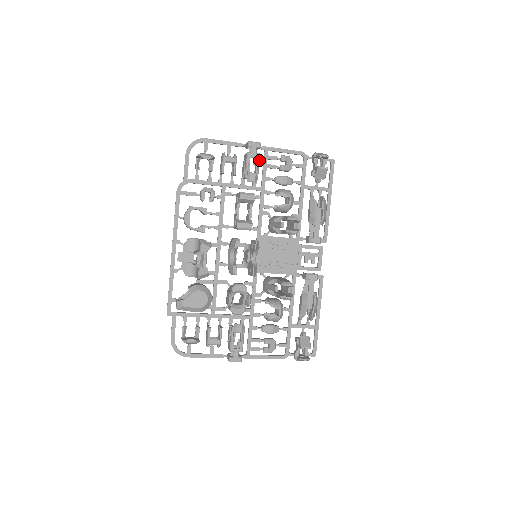
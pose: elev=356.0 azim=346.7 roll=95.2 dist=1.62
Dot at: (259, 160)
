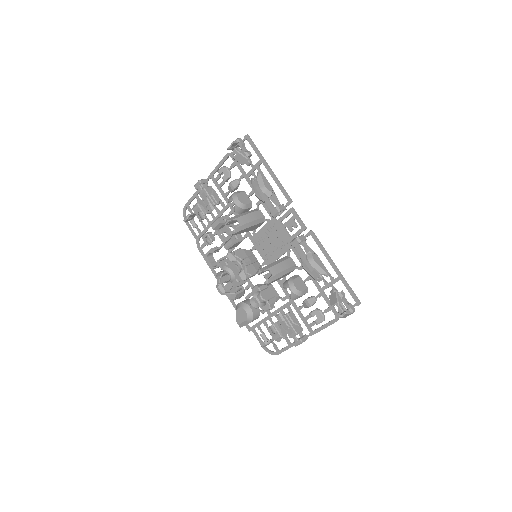
Dot at: (207, 192)
